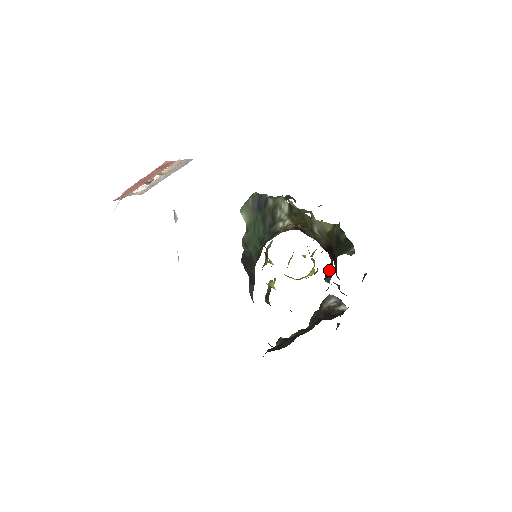
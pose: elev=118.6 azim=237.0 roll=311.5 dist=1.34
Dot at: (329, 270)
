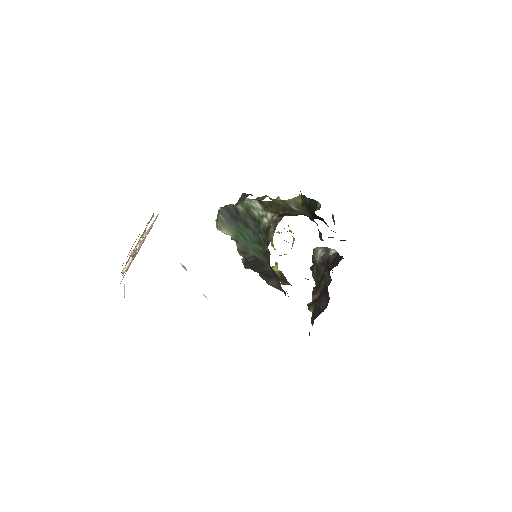
Dot at: occluded
